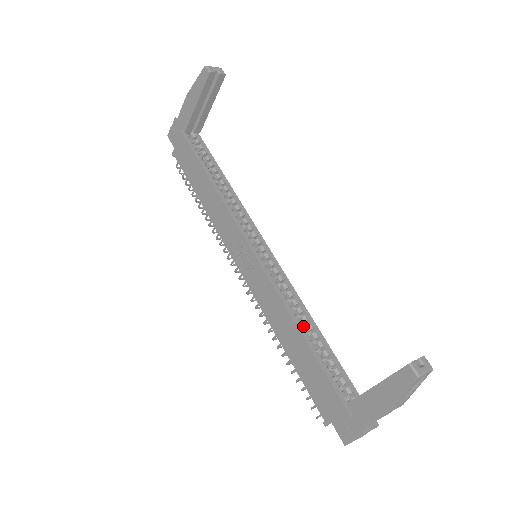
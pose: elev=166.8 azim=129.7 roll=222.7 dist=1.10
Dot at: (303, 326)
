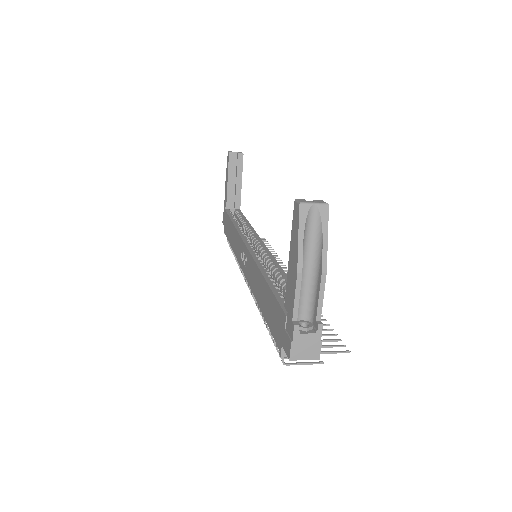
Dot at: (274, 279)
